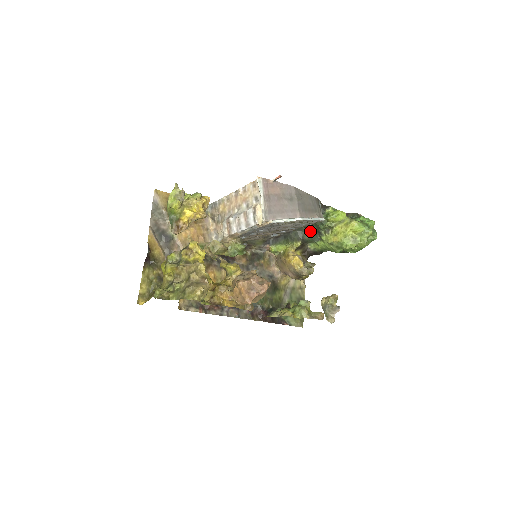
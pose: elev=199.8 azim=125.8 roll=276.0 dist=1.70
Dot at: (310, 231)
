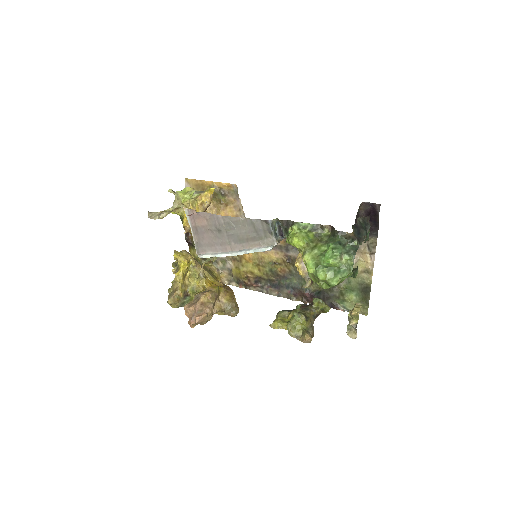
Dot at: occluded
